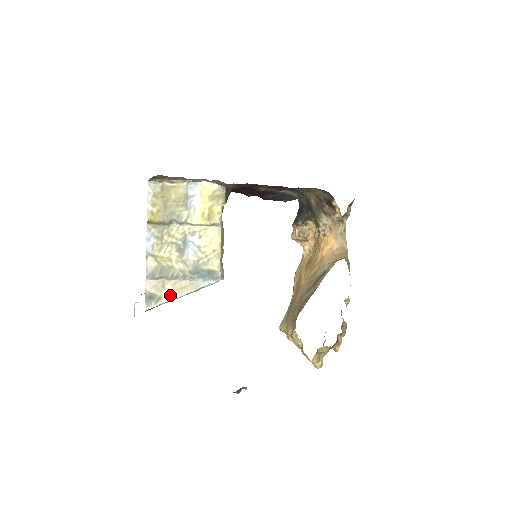
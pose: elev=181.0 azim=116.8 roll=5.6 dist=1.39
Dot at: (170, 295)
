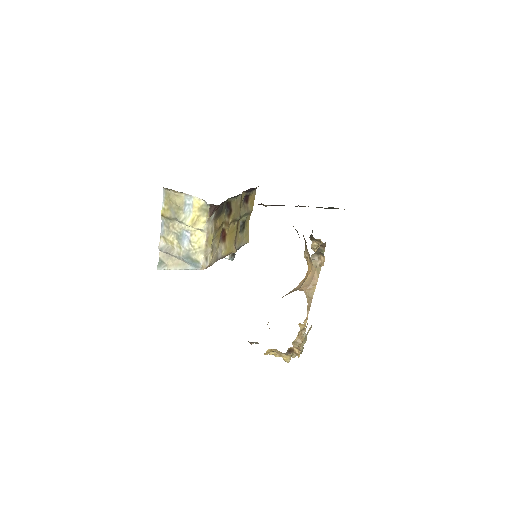
Dot at: (171, 266)
